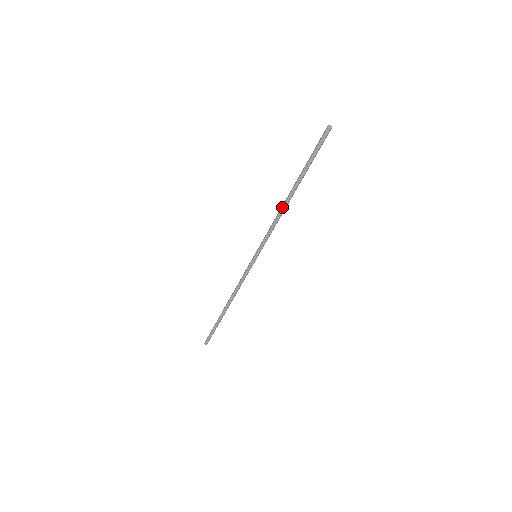
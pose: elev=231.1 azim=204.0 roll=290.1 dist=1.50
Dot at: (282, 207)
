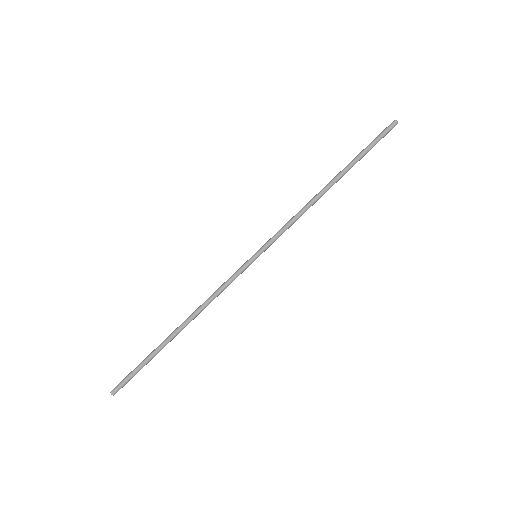
Dot at: (315, 196)
